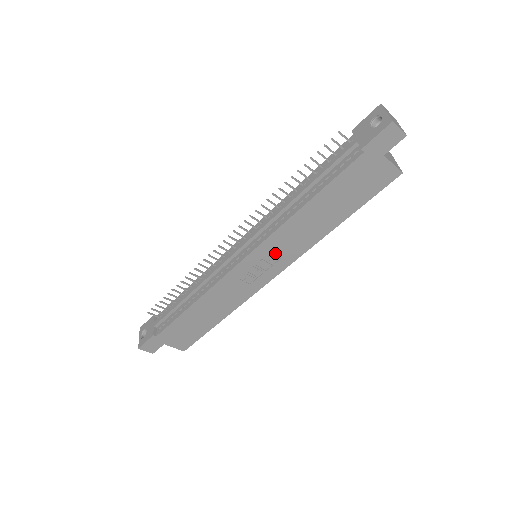
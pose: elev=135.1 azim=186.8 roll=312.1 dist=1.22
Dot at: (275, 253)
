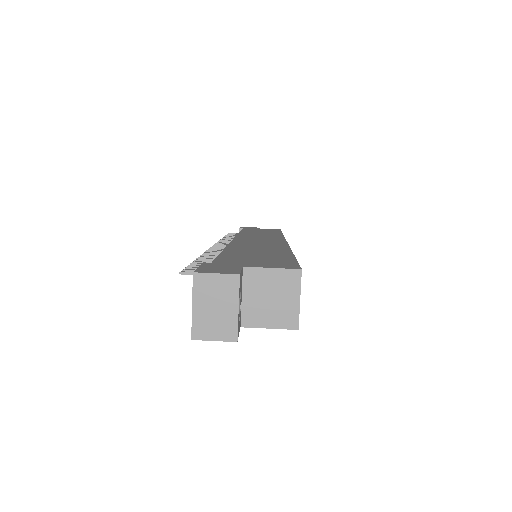
Dot at: occluded
